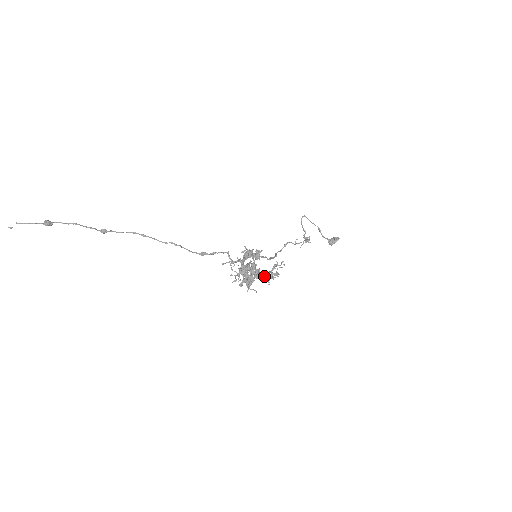
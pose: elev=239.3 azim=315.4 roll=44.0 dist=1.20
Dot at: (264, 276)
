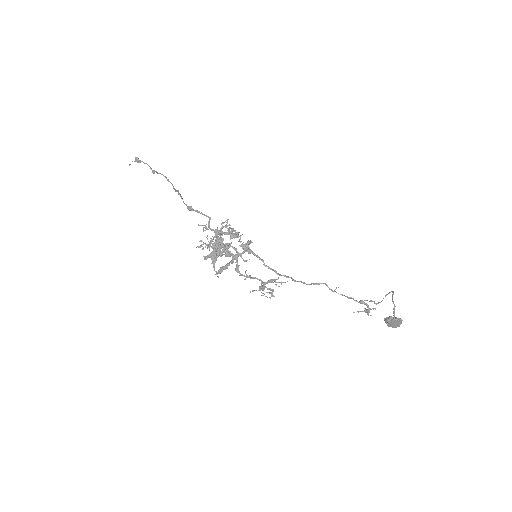
Dot at: (246, 275)
